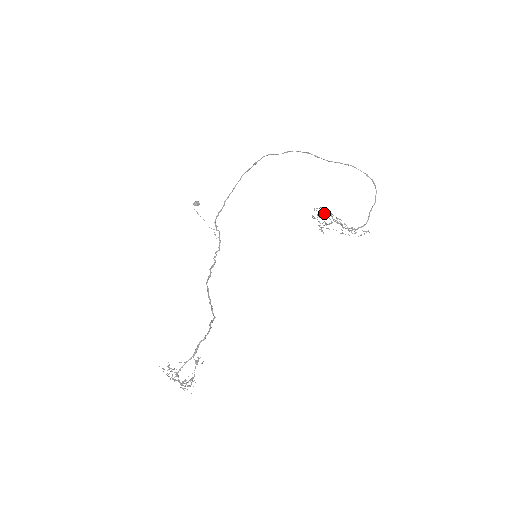
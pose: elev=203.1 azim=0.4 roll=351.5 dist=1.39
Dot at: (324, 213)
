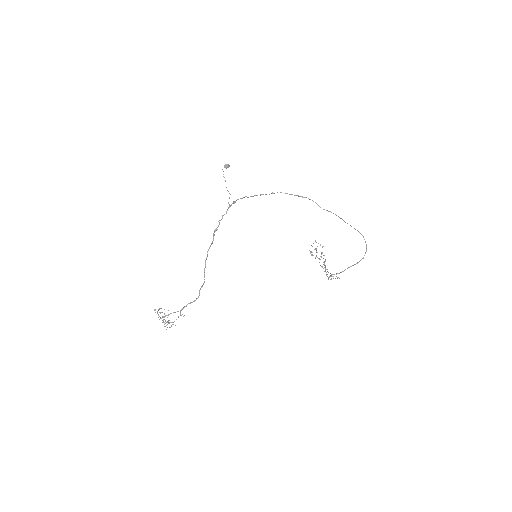
Dot at: occluded
